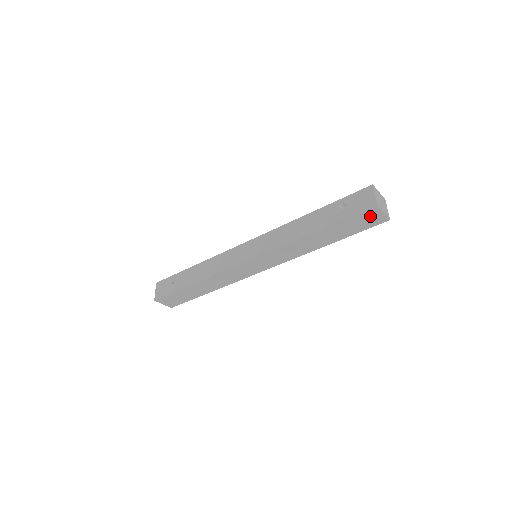
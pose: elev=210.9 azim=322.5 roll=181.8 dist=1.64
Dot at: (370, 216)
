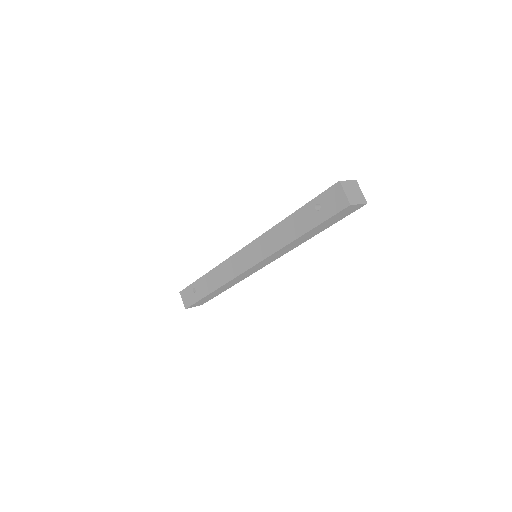
Dot at: (347, 210)
